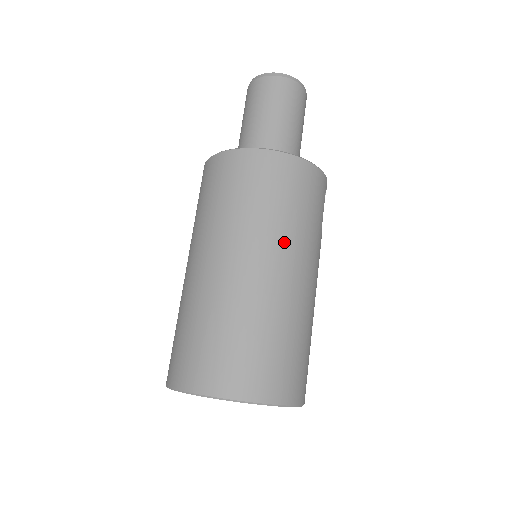
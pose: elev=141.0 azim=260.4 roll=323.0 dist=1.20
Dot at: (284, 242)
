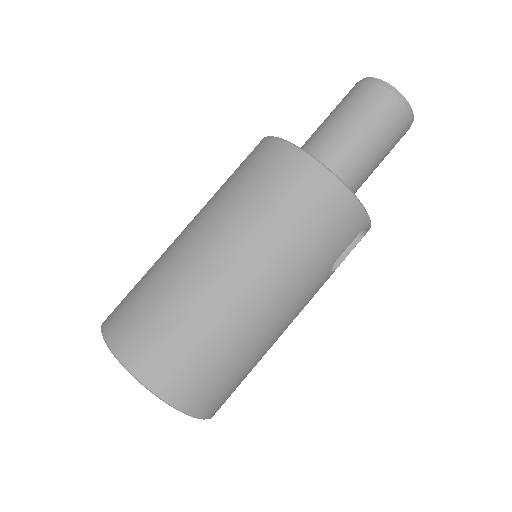
Dot at: (269, 257)
